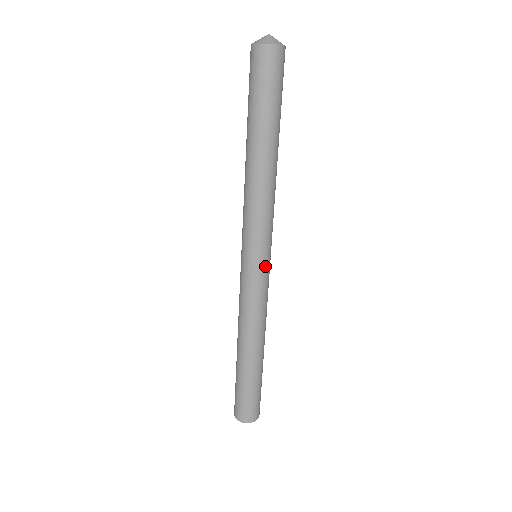
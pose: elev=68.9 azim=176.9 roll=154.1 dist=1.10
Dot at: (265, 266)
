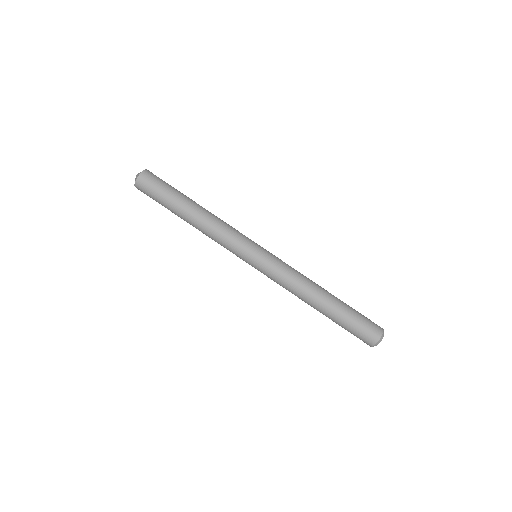
Dot at: (262, 255)
